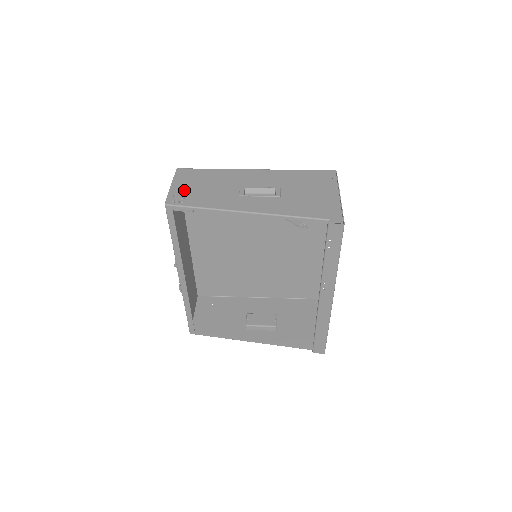
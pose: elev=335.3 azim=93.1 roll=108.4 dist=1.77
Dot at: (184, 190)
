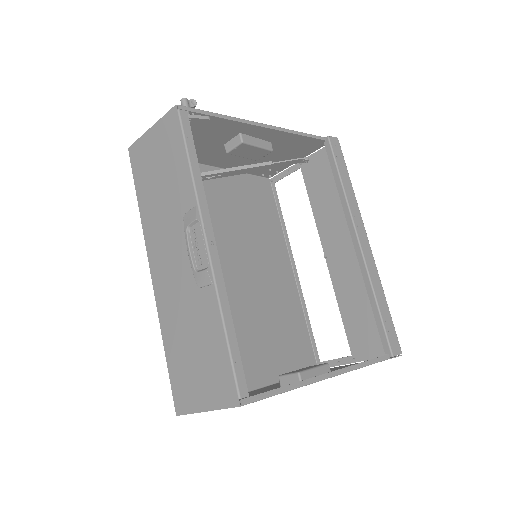
Dot at: occluded
